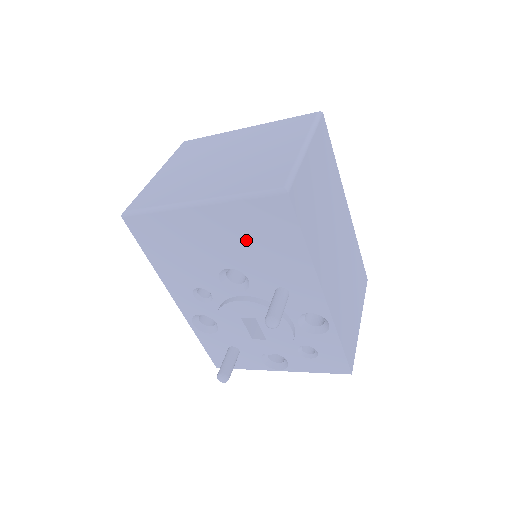
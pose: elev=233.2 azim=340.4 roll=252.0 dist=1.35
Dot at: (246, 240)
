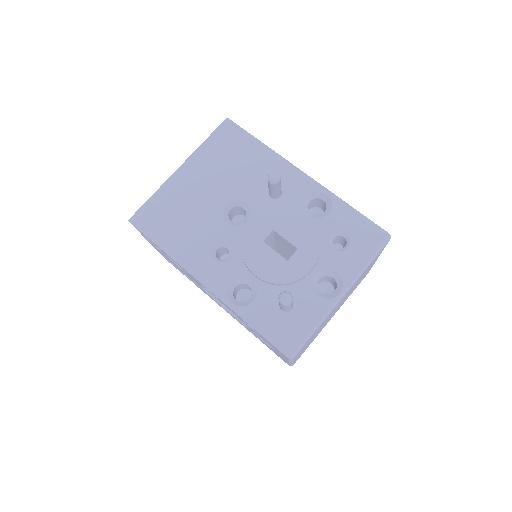
Dot at: (224, 169)
